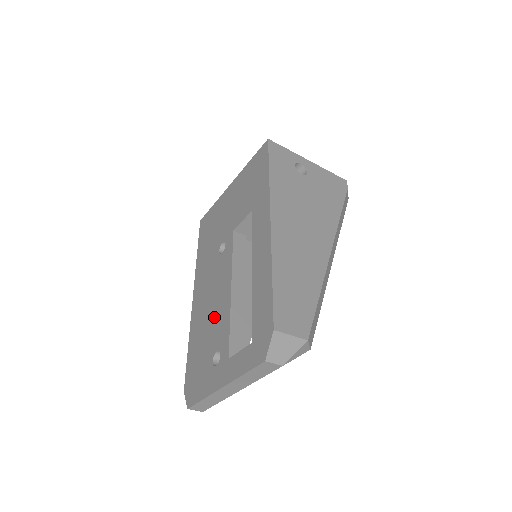
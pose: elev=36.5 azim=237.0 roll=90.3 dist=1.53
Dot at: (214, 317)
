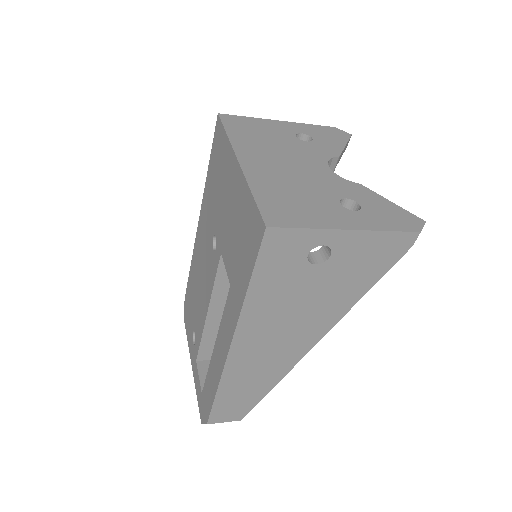
Dot at: (199, 301)
